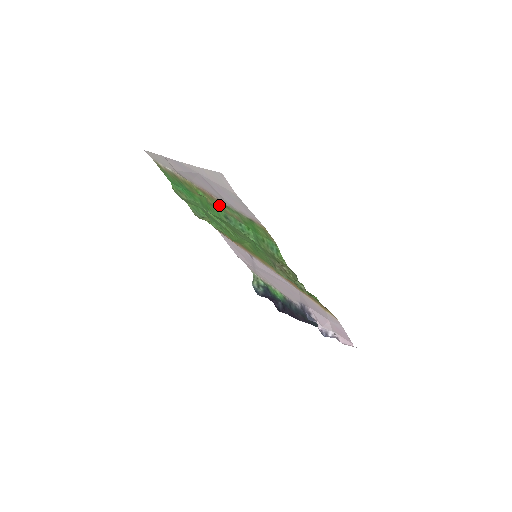
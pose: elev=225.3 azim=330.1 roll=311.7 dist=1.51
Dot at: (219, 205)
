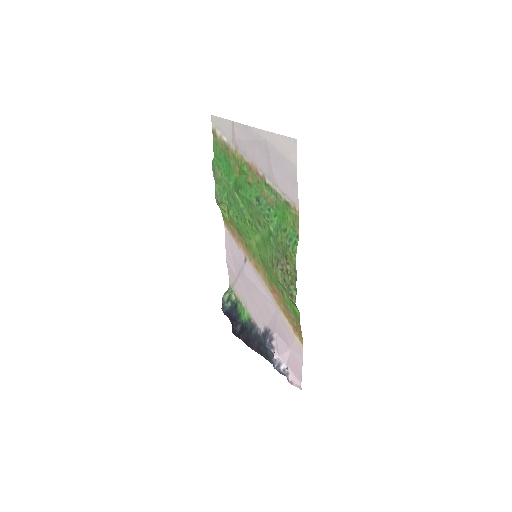
Dot at: (259, 184)
